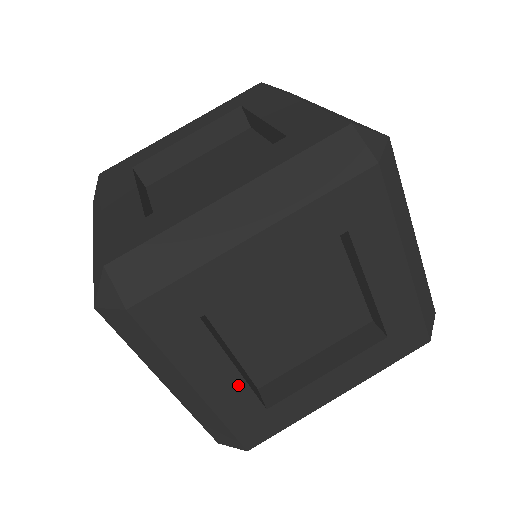
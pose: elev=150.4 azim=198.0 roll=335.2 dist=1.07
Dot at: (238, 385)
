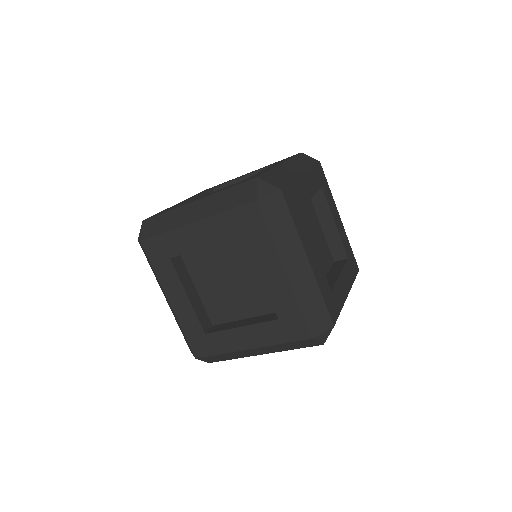
Dot at: (319, 264)
